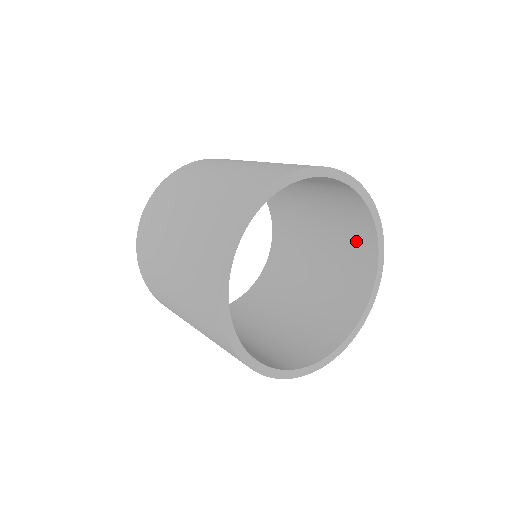
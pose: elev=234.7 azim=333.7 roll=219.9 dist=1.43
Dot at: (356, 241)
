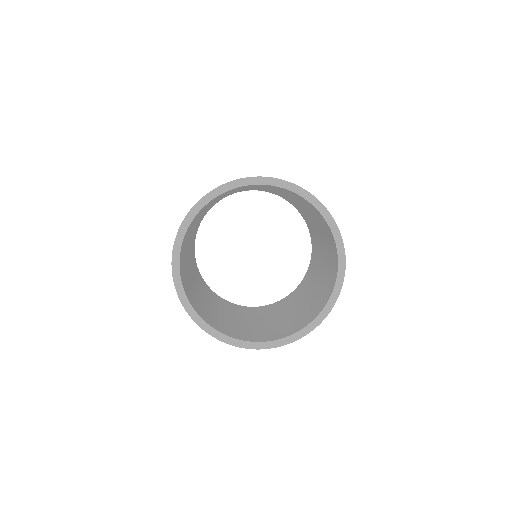
Dot at: (321, 220)
